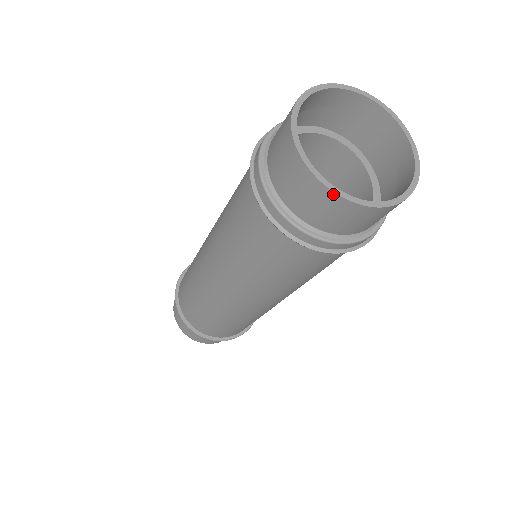
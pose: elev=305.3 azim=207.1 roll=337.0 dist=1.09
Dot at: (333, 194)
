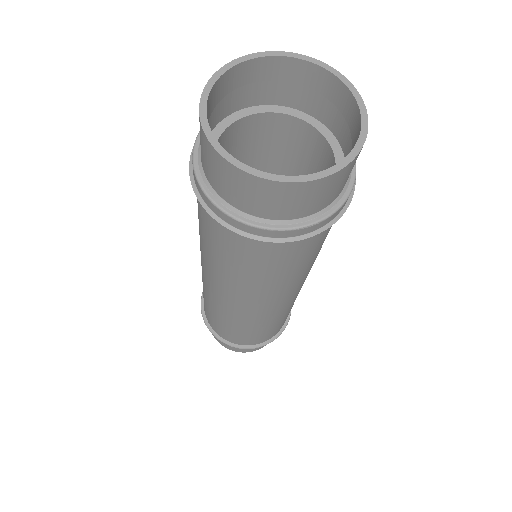
Dot at: (231, 166)
